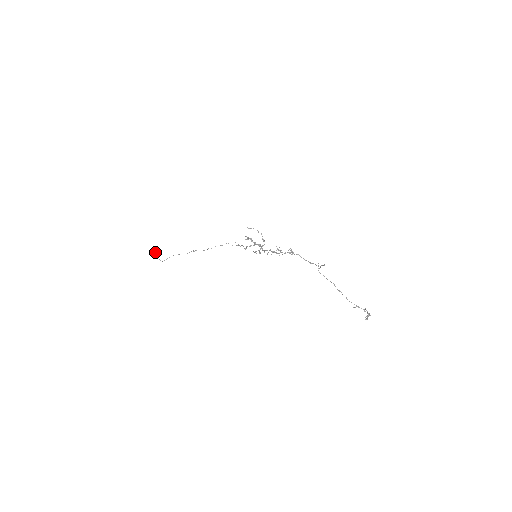
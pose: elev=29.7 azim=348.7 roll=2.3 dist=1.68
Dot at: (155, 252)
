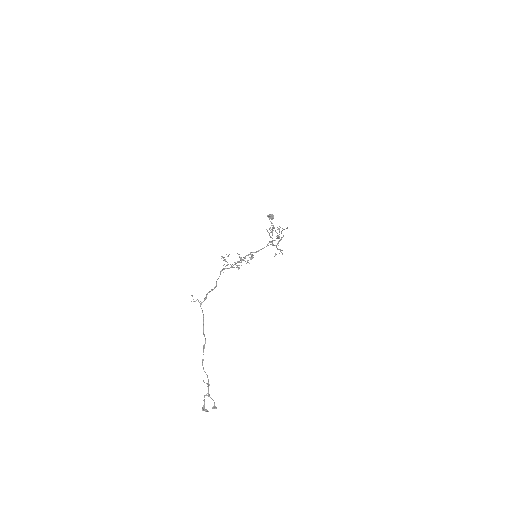
Dot at: (270, 218)
